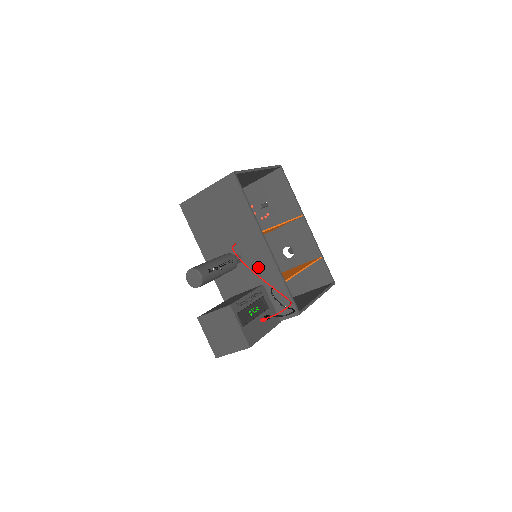
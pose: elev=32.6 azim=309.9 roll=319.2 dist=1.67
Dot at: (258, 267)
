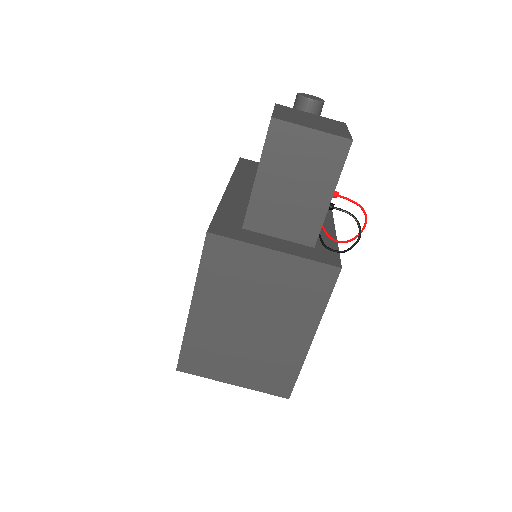
Dot at: occluded
